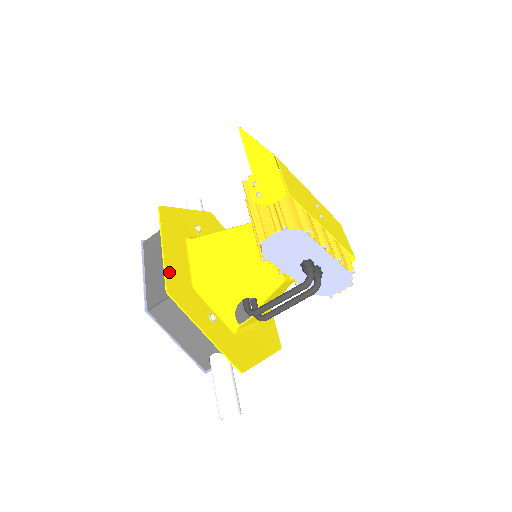
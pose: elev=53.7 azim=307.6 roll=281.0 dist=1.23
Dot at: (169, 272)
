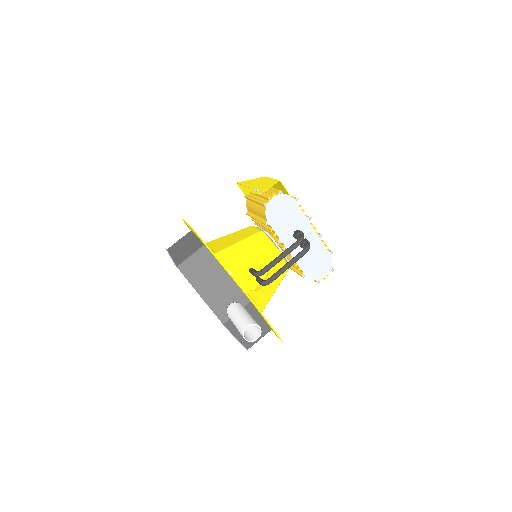
Dot at: occluded
